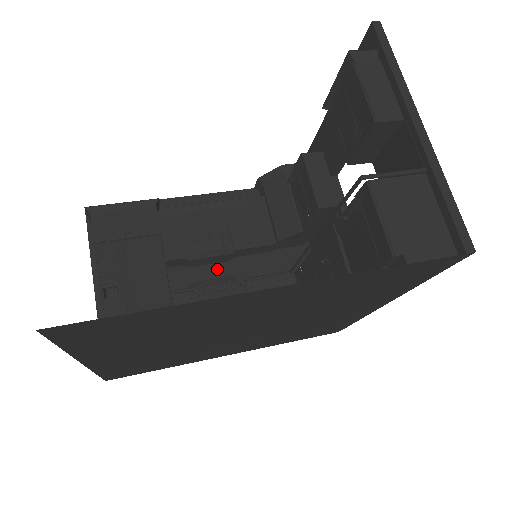
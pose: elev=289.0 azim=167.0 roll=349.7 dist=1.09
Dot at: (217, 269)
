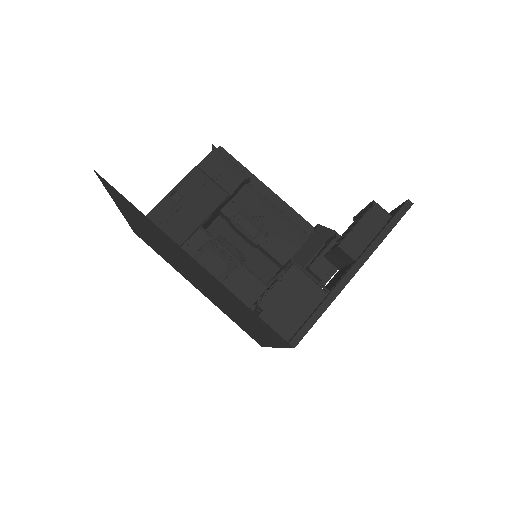
Dot at: (243, 244)
